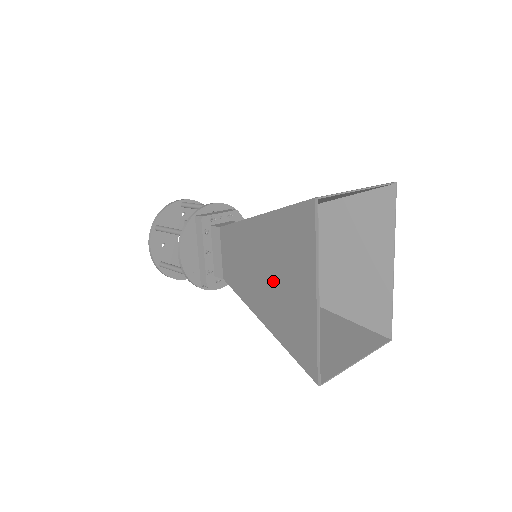
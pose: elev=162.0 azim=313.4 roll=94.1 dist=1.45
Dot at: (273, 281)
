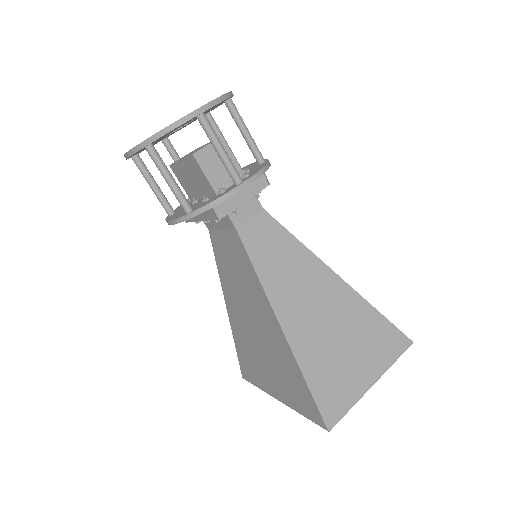
Dot at: (256, 339)
